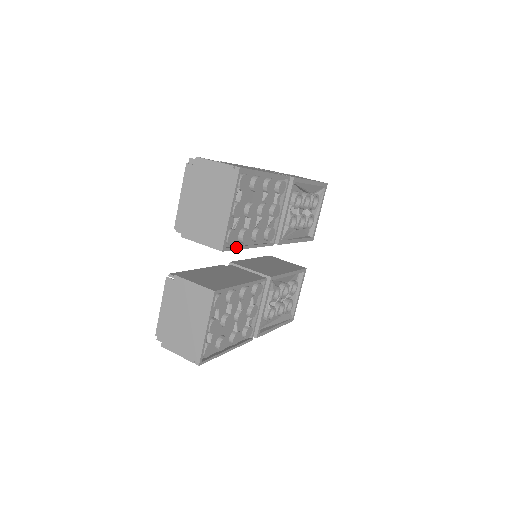
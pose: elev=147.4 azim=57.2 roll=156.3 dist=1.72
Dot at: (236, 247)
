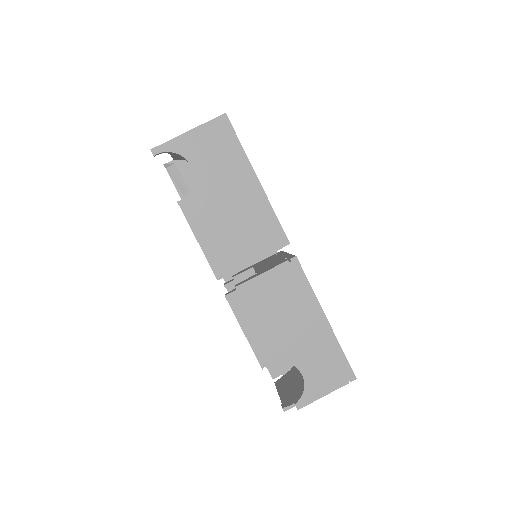
Dot at: occluded
